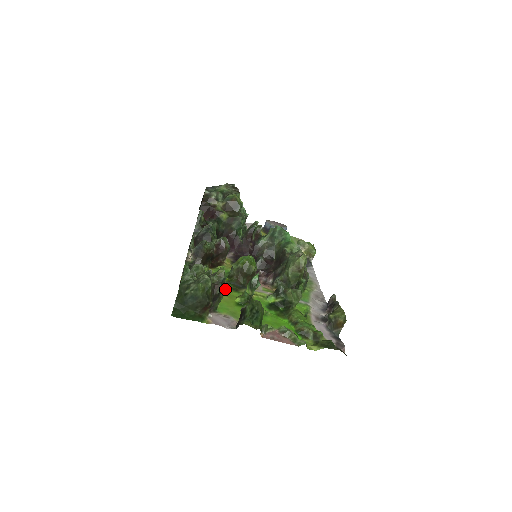
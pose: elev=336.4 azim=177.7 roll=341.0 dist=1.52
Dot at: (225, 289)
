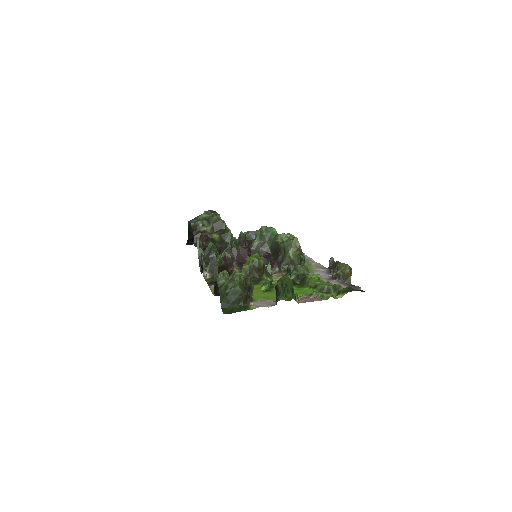
Dot at: occluded
